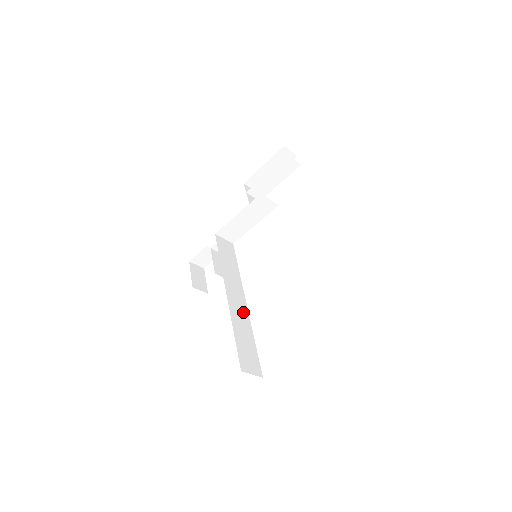
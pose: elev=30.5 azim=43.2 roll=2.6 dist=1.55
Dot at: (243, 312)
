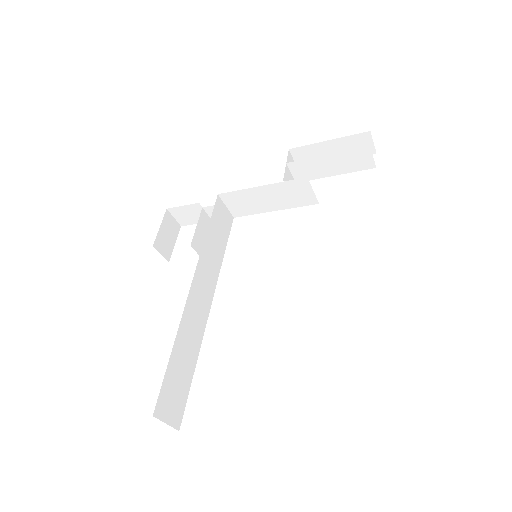
Dot at: (200, 321)
